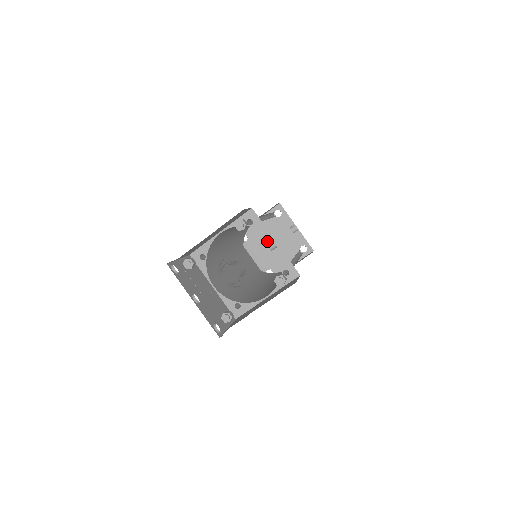
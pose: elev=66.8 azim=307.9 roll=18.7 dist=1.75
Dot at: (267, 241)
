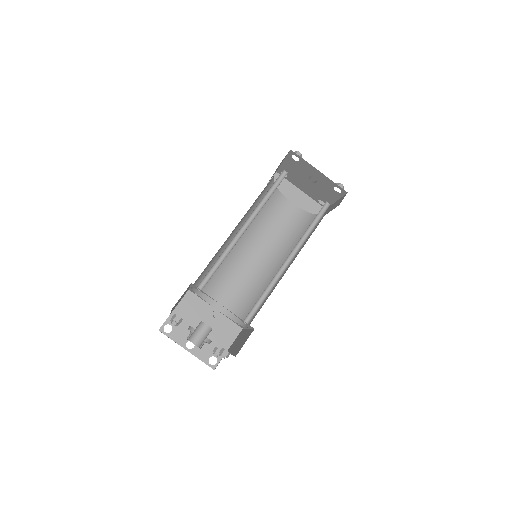
Dot at: (302, 180)
